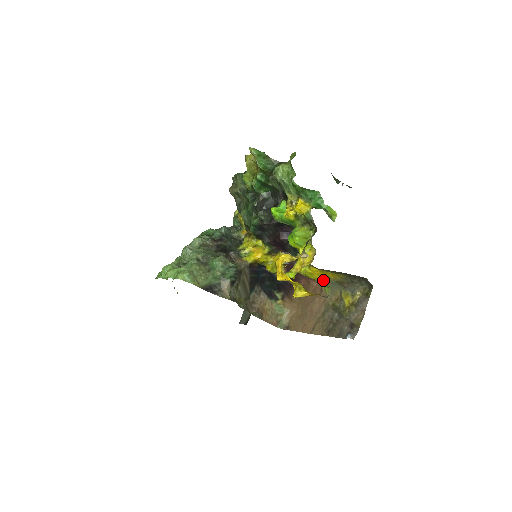
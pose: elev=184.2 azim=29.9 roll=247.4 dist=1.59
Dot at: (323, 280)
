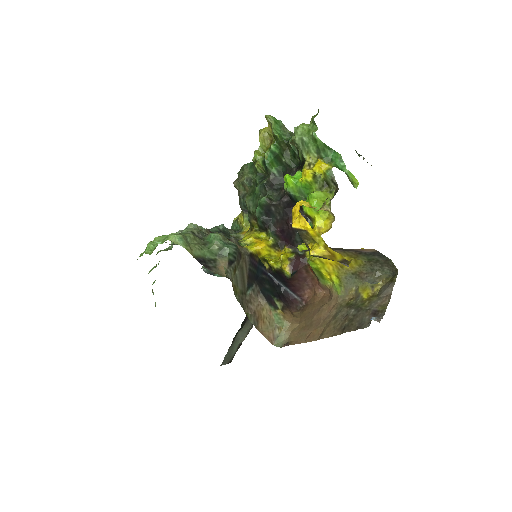
Dot at: (336, 274)
